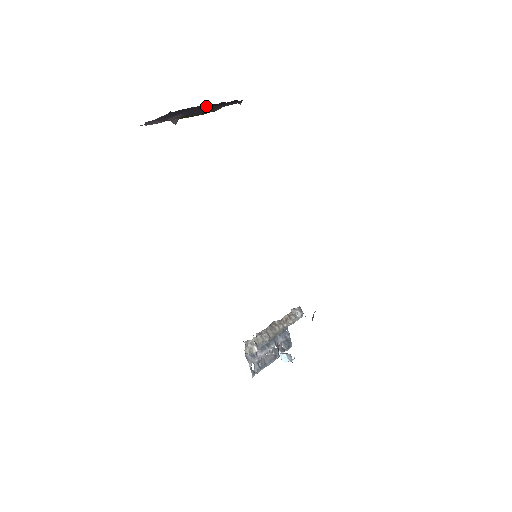
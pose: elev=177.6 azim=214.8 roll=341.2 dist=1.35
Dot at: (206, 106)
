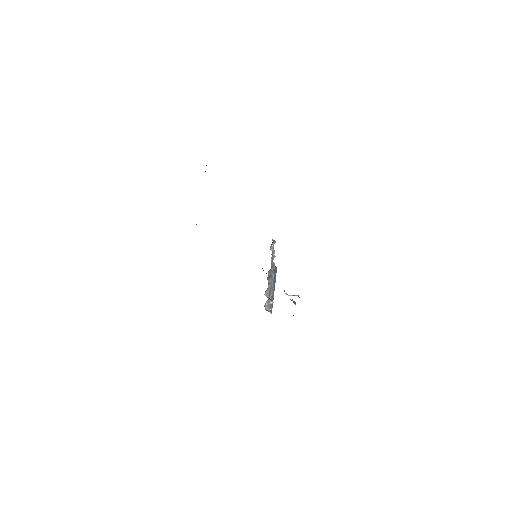
Dot at: occluded
